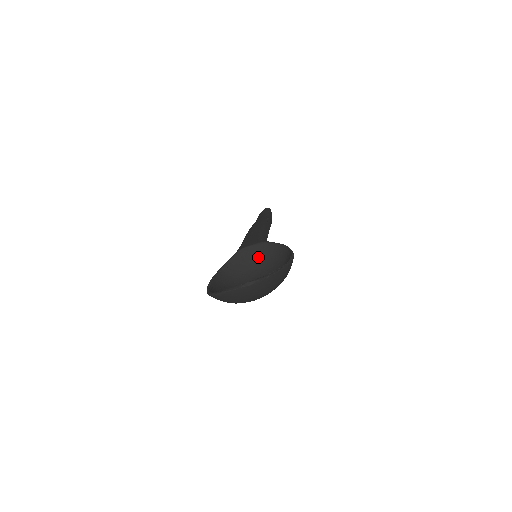
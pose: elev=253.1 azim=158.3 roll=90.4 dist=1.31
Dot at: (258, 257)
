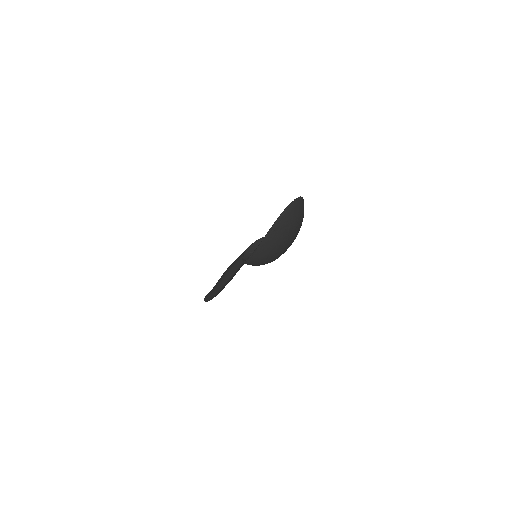
Dot at: occluded
